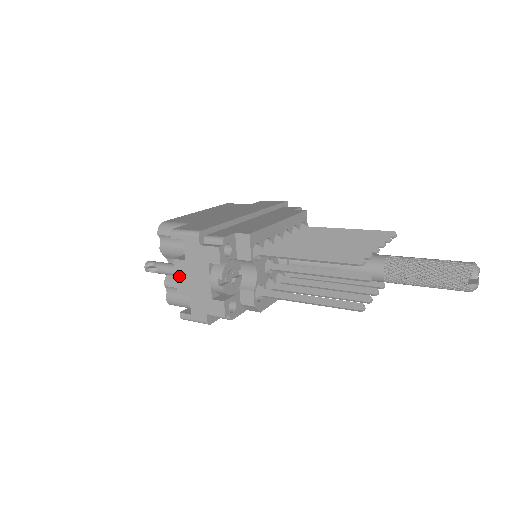
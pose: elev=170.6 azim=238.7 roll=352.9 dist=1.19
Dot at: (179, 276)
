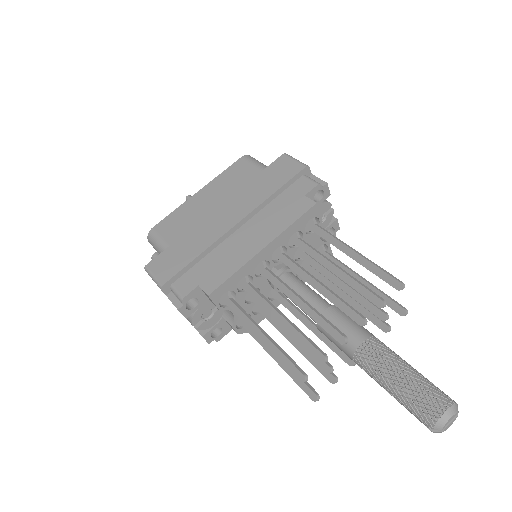
Dot at: occluded
